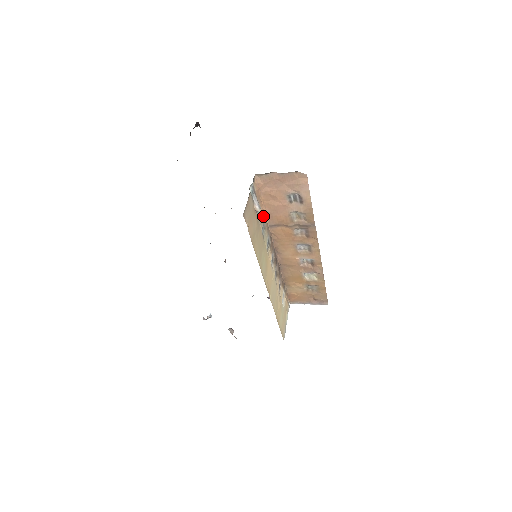
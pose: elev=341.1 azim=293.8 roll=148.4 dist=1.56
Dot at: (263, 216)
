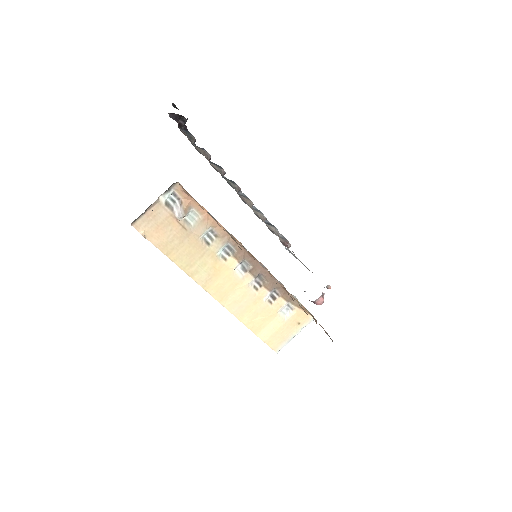
Dot at: (208, 223)
